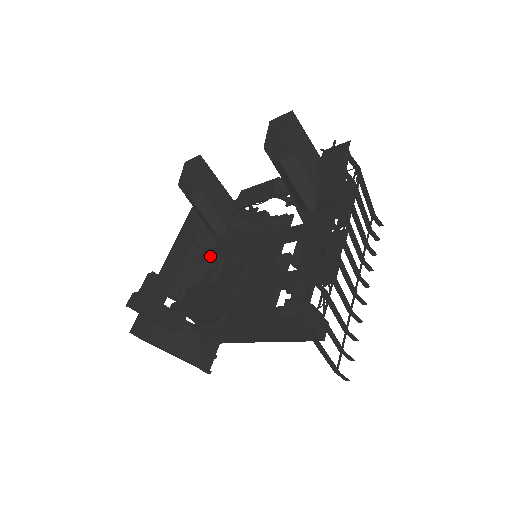
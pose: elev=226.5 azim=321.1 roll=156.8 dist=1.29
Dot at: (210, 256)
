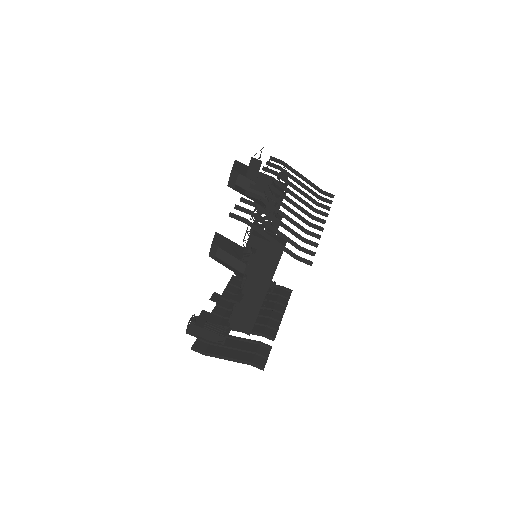
Dot at: occluded
